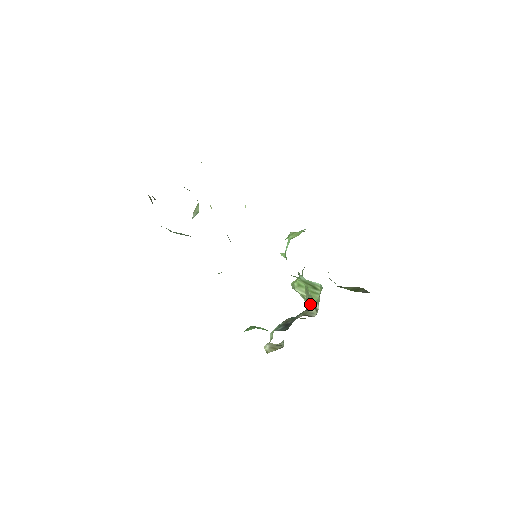
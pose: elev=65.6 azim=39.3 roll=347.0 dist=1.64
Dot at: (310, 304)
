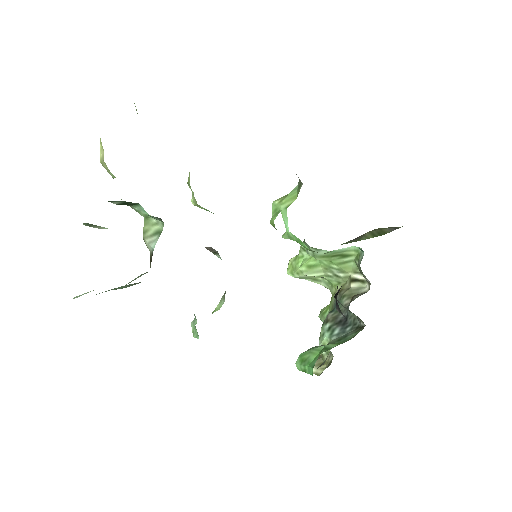
Dot at: (339, 281)
